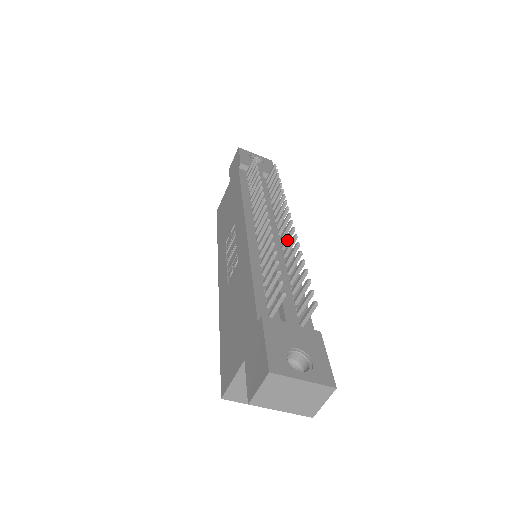
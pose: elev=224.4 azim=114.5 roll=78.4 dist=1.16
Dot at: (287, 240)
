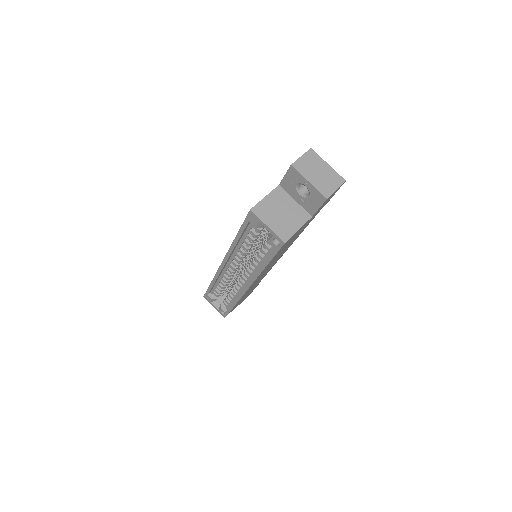
Dot at: occluded
